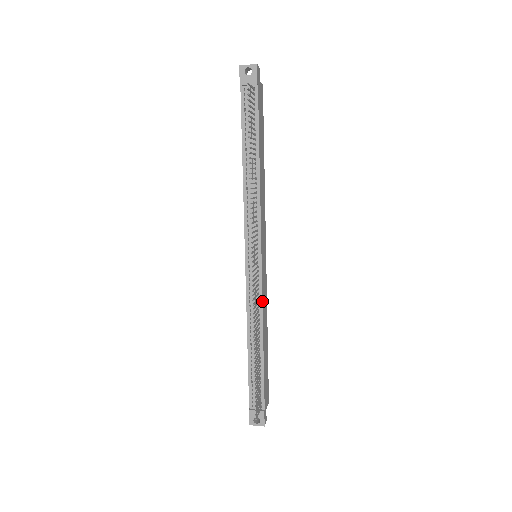
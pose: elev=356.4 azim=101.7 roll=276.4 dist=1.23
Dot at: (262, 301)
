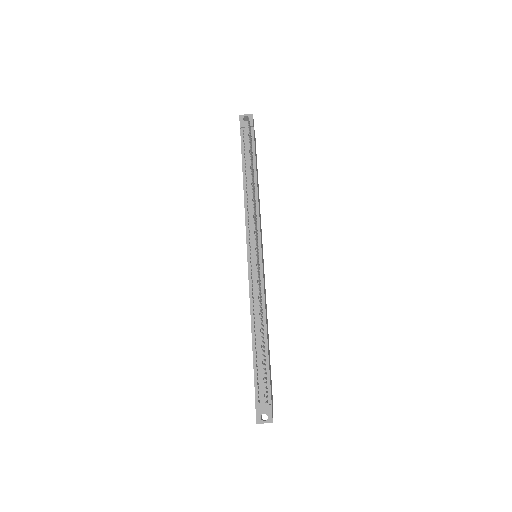
Dot at: (264, 292)
